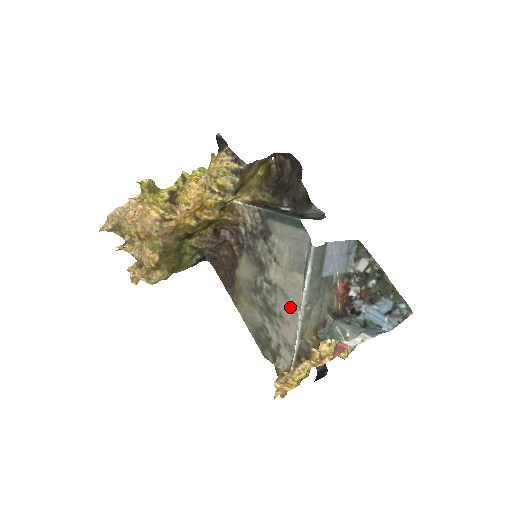
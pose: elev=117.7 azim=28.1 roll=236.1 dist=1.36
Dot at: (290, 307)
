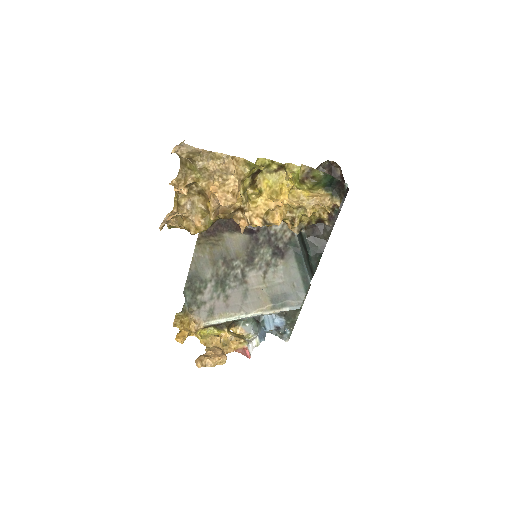
Dot at: (240, 303)
